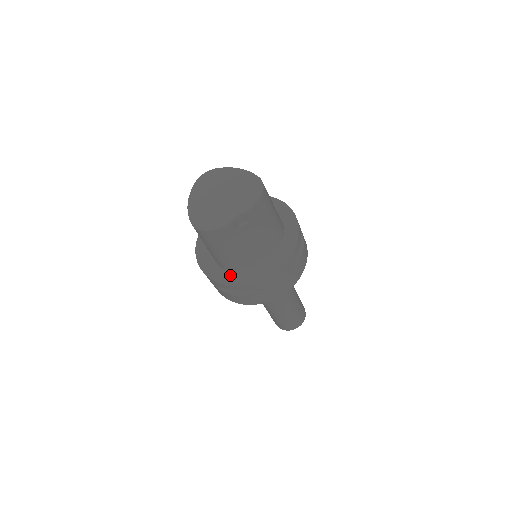
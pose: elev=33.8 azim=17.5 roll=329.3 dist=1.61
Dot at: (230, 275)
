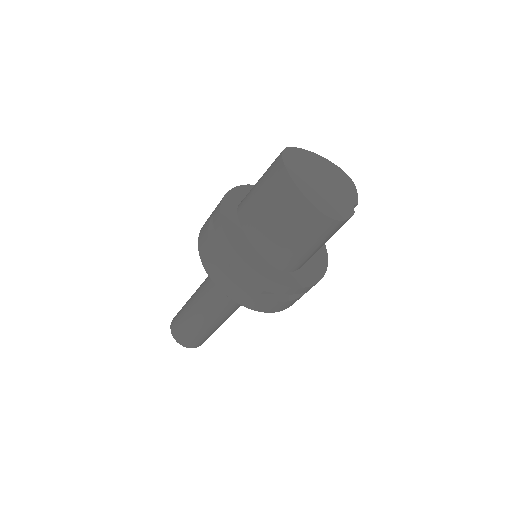
Dot at: (291, 276)
